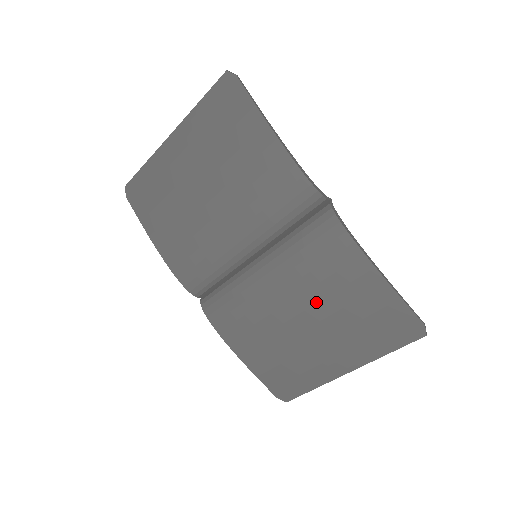
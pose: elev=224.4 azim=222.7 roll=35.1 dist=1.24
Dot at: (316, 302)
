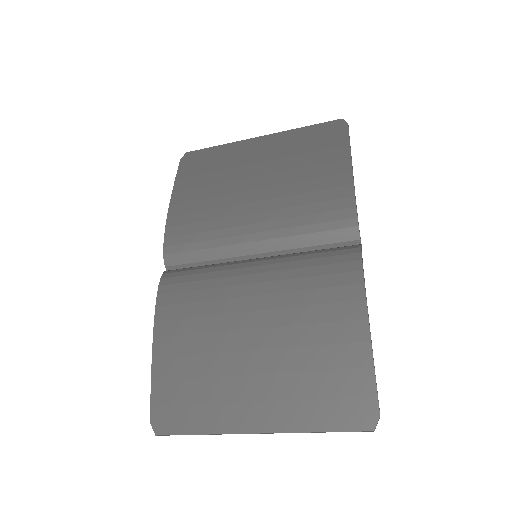
Dot at: (283, 325)
